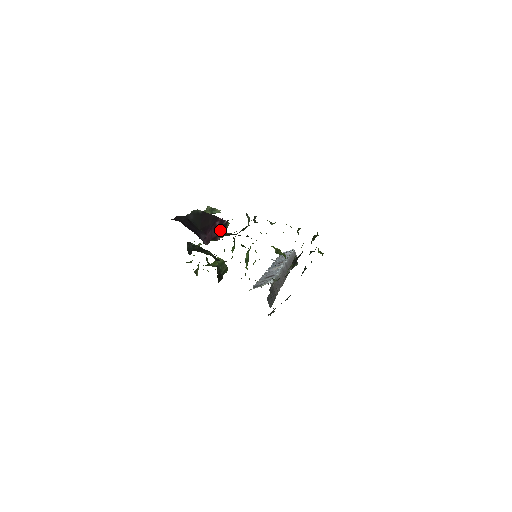
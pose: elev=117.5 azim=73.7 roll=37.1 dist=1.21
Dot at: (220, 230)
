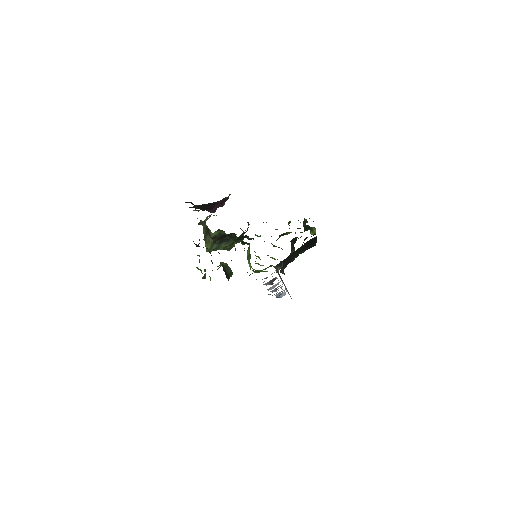
Dot at: (223, 202)
